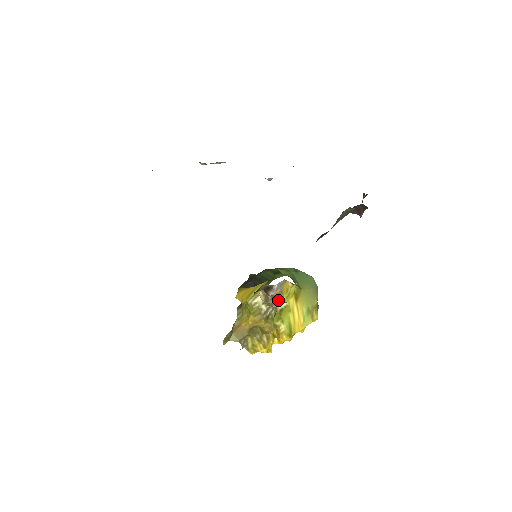
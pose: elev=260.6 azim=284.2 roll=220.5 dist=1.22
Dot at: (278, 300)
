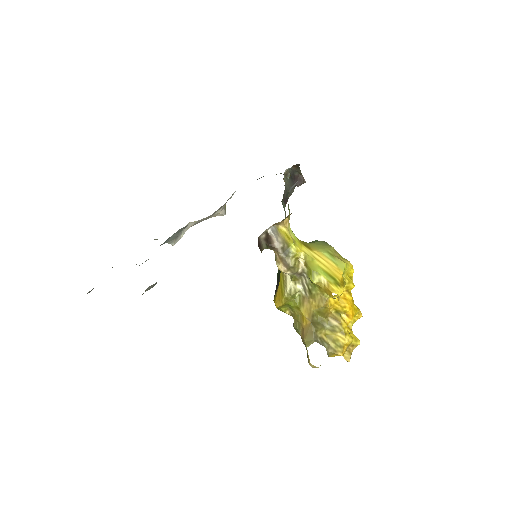
Dot at: (292, 253)
